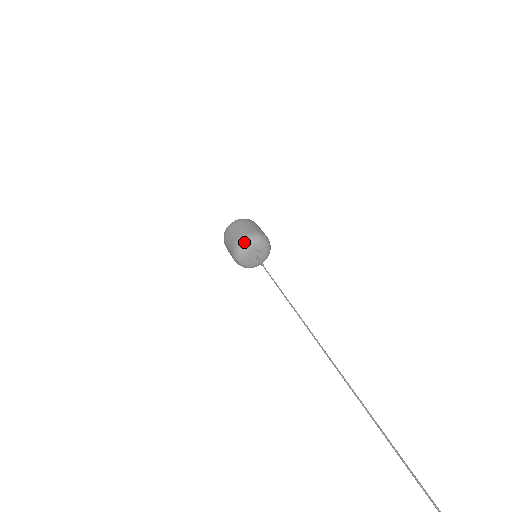
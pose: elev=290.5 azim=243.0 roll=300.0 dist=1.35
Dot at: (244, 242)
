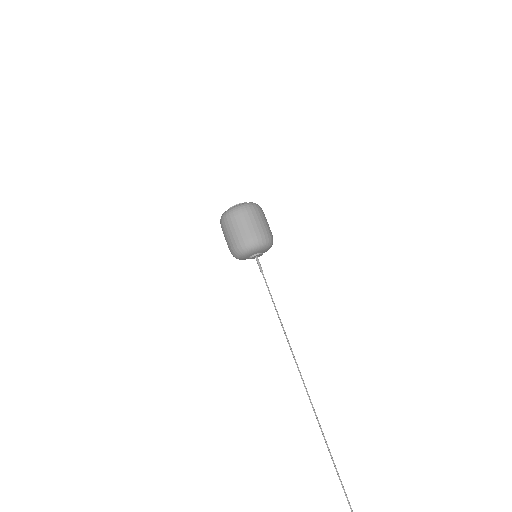
Dot at: (245, 249)
